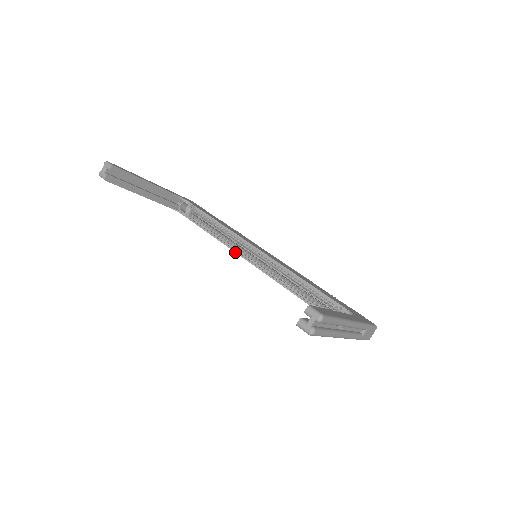
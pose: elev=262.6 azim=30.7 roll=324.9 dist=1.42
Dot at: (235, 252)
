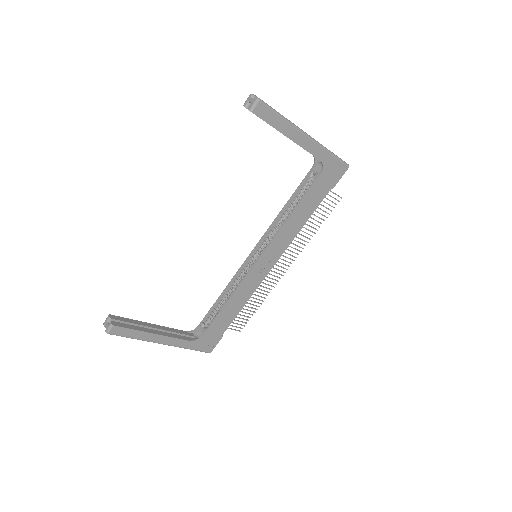
Dot at: (246, 276)
